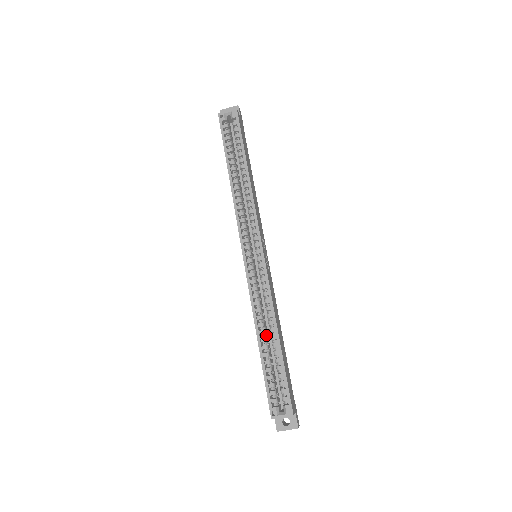
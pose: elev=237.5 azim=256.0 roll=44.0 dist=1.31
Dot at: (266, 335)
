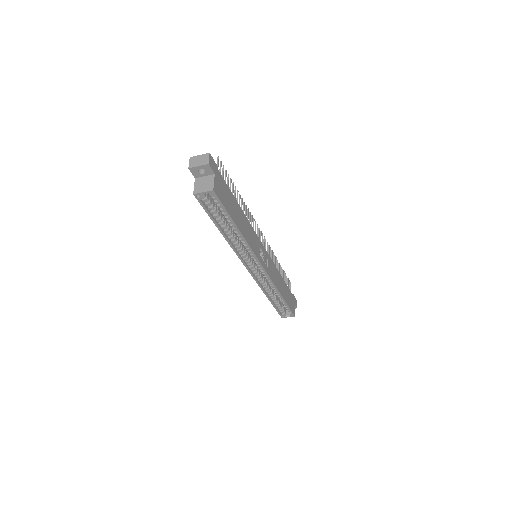
Dot at: occluded
